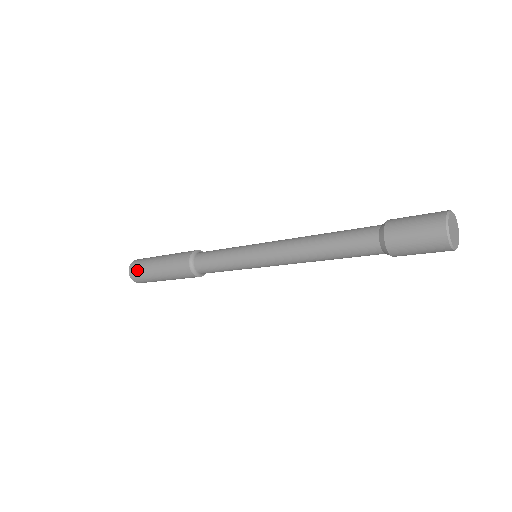
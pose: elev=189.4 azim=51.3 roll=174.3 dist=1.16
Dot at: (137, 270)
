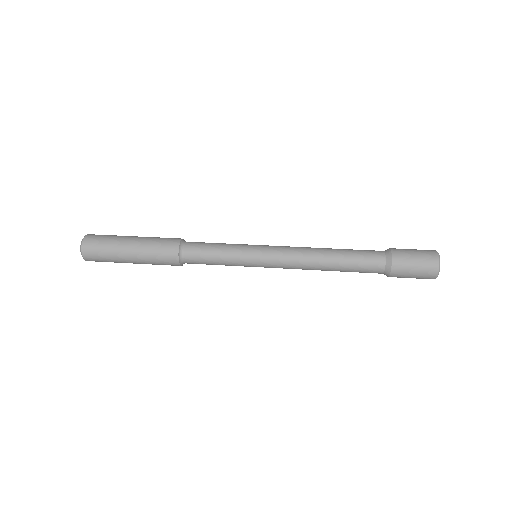
Dot at: (96, 246)
